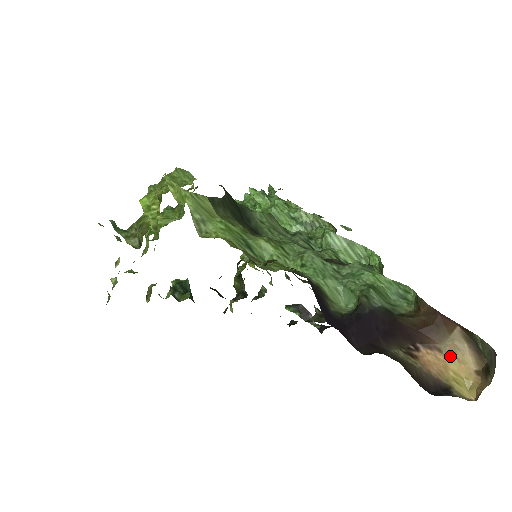
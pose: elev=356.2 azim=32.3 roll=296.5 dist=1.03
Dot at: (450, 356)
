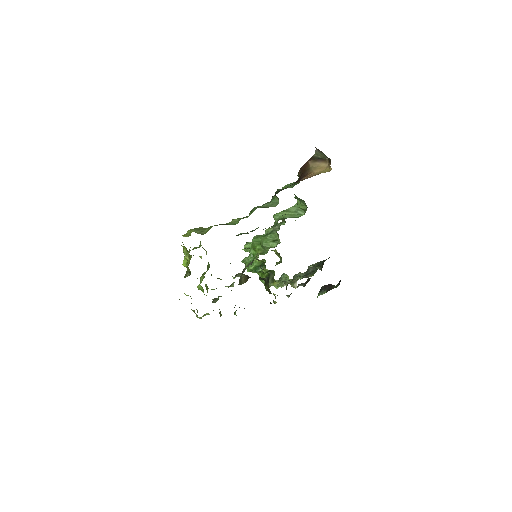
Dot at: (315, 171)
